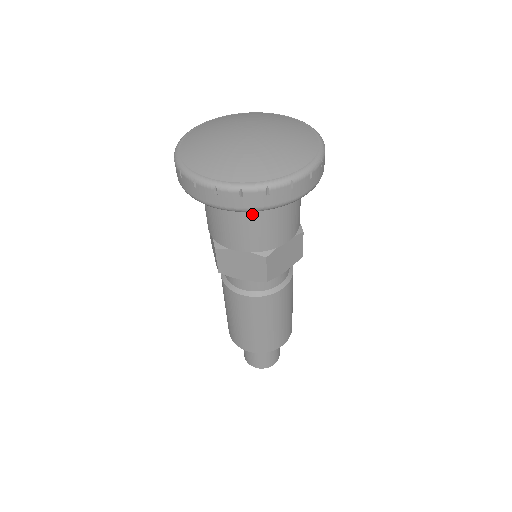
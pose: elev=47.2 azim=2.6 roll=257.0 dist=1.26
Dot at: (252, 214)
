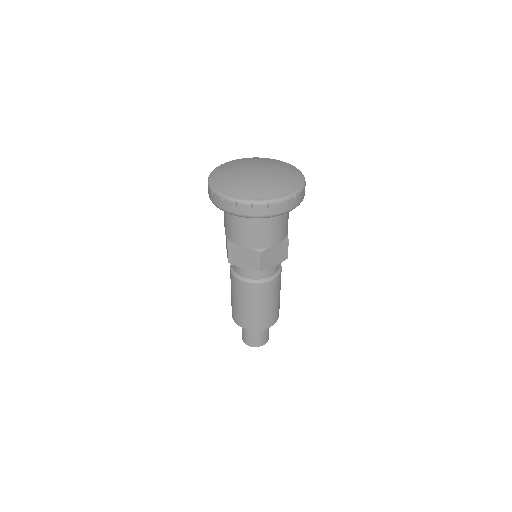
Dot at: (284, 214)
